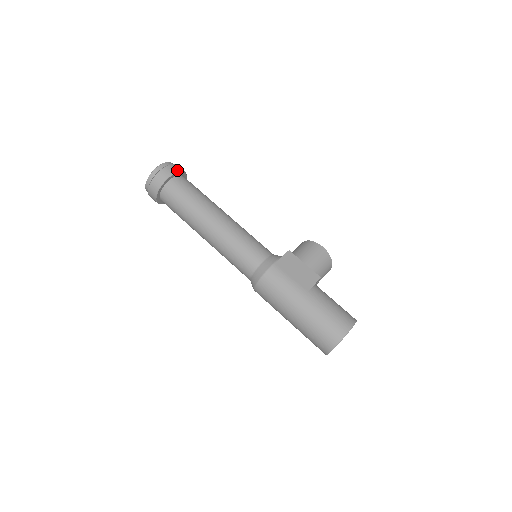
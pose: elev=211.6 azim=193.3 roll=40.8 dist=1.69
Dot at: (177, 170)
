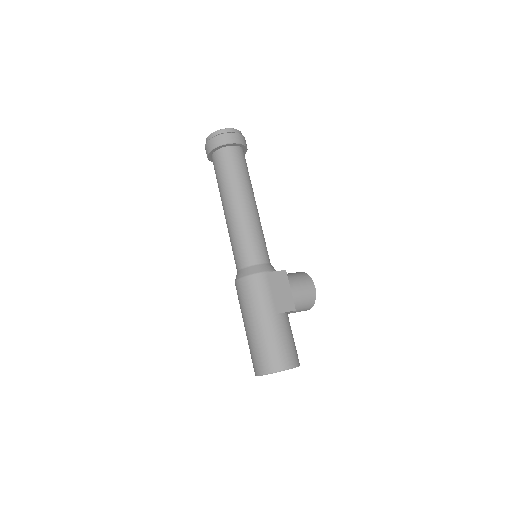
Dot at: (242, 142)
